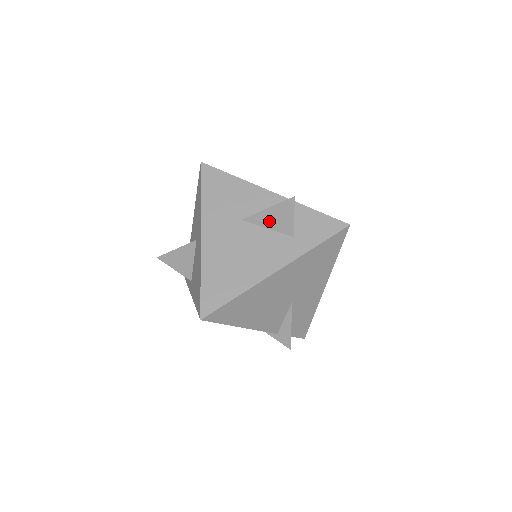
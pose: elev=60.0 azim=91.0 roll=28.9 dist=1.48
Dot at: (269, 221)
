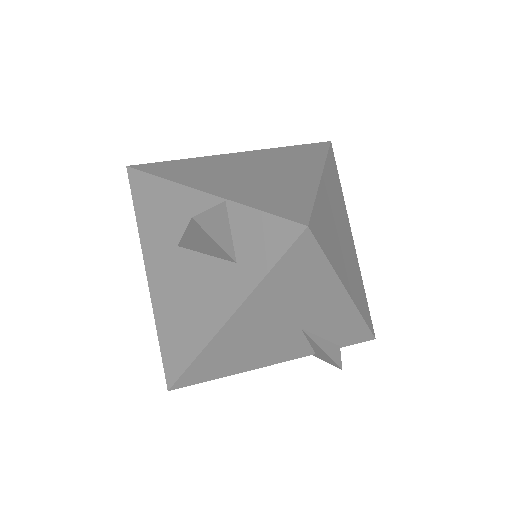
Dot at: (199, 246)
